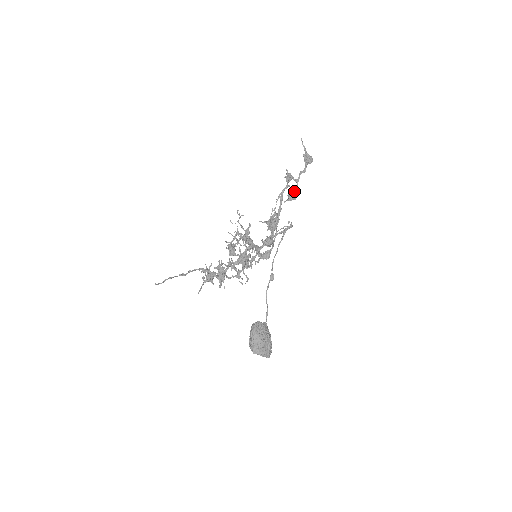
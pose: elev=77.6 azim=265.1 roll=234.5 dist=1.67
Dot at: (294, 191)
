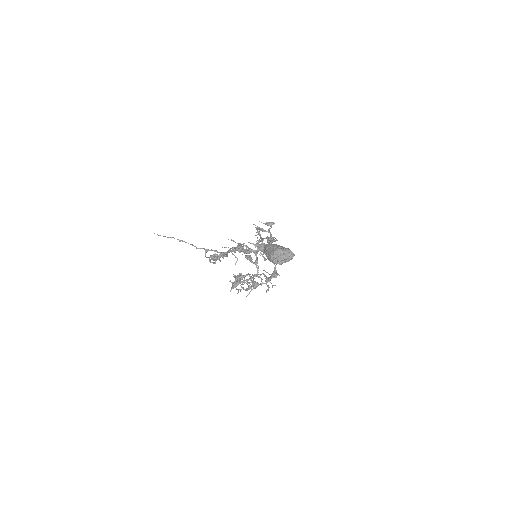
Dot at: (270, 237)
